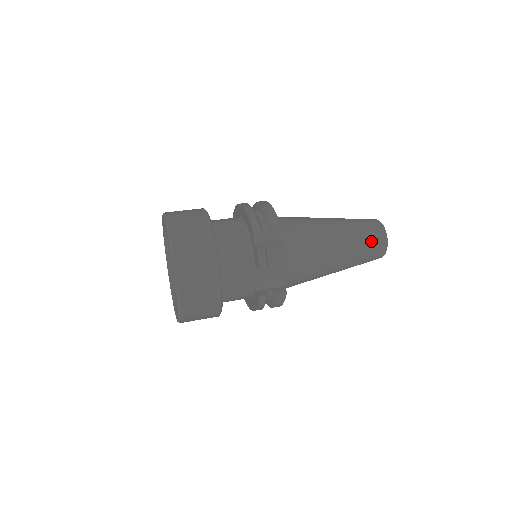
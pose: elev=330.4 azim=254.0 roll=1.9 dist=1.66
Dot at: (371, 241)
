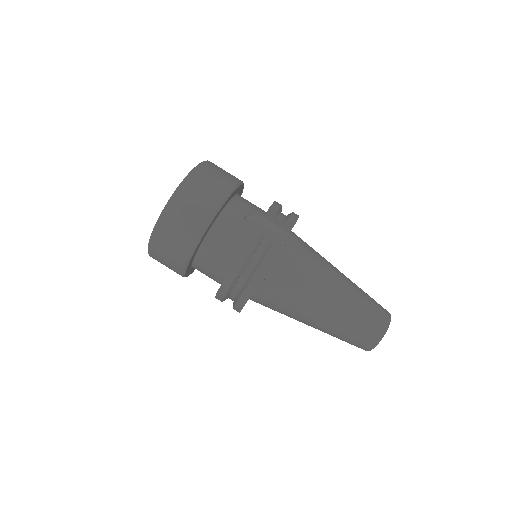
Dot at: occluded
